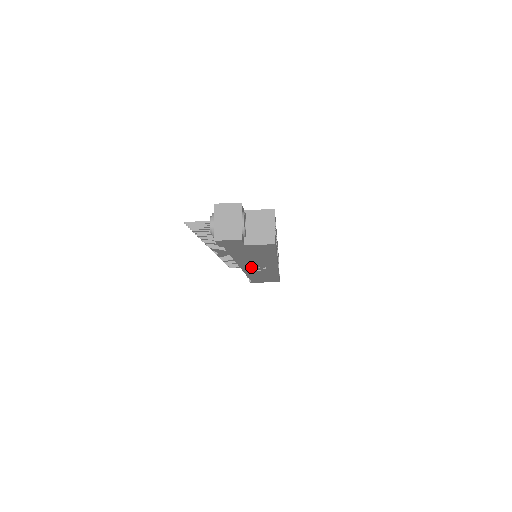
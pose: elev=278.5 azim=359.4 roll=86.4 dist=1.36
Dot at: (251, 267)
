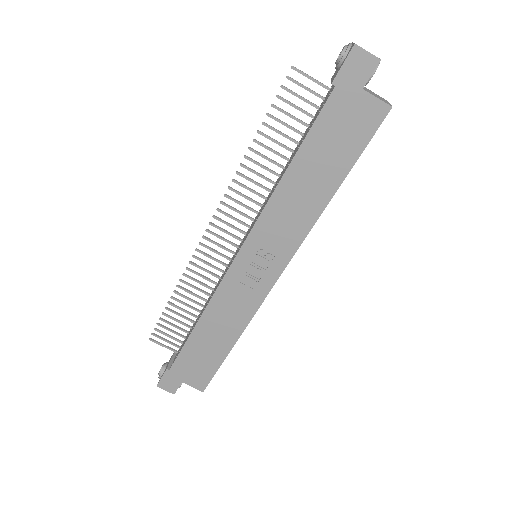
Dot at: (258, 246)
